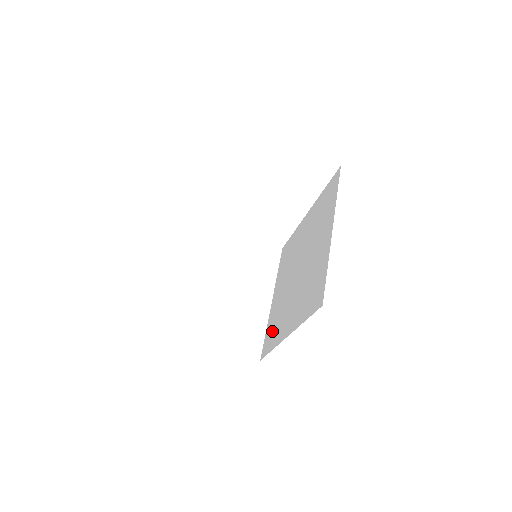
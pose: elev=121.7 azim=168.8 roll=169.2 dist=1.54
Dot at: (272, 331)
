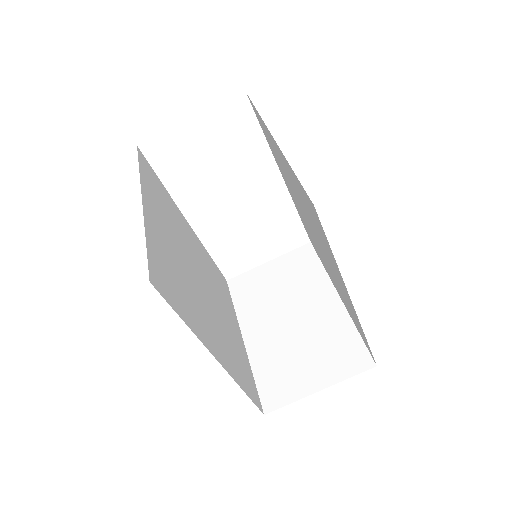
Dot at: occluded
